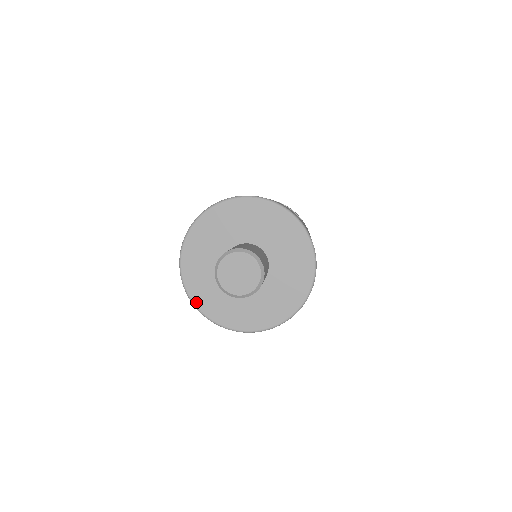
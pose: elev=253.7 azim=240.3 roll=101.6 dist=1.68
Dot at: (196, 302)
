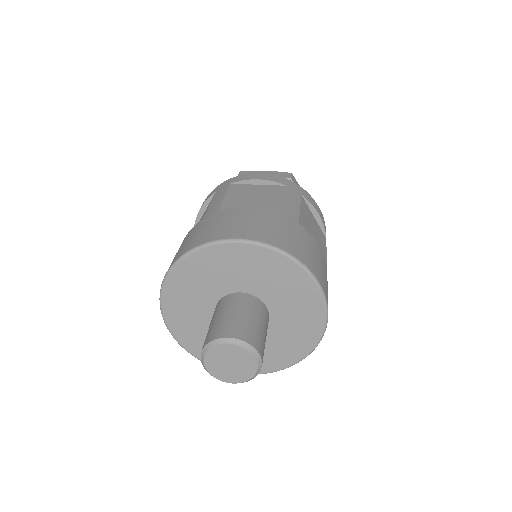
Dot at: occluded
